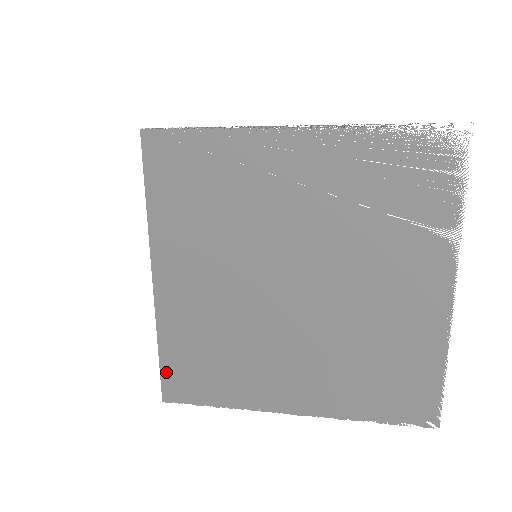
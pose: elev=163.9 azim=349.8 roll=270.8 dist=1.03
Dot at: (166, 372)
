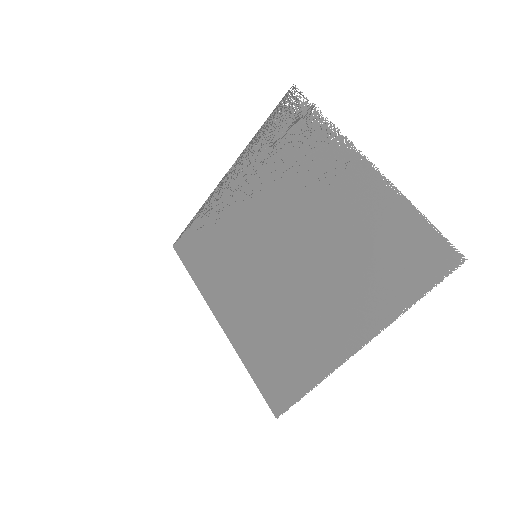
Dot at: (264, 389)
